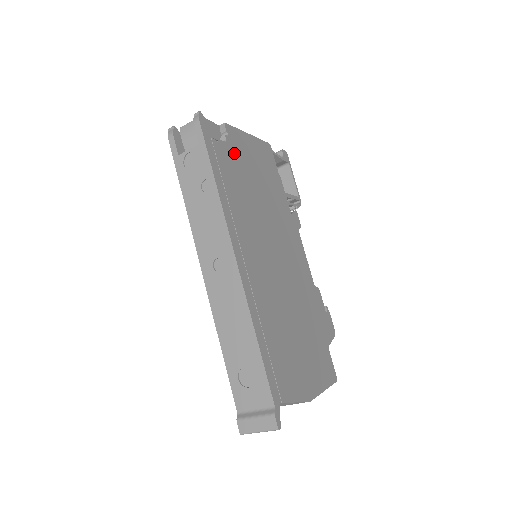
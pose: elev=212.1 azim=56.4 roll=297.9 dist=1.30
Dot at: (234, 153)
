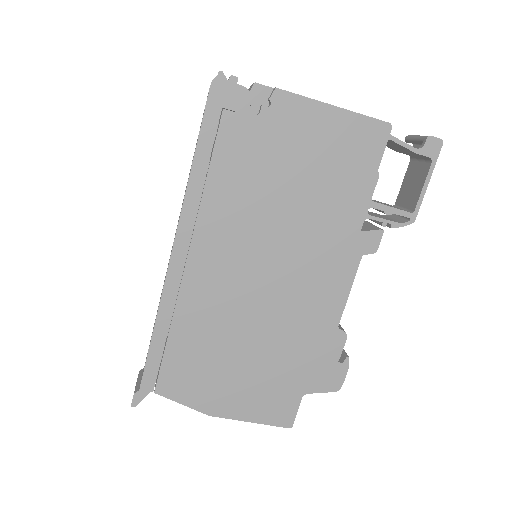
Dot at: (267, 132)
